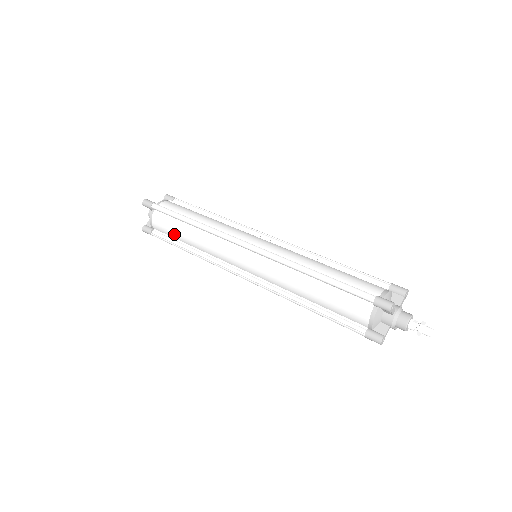
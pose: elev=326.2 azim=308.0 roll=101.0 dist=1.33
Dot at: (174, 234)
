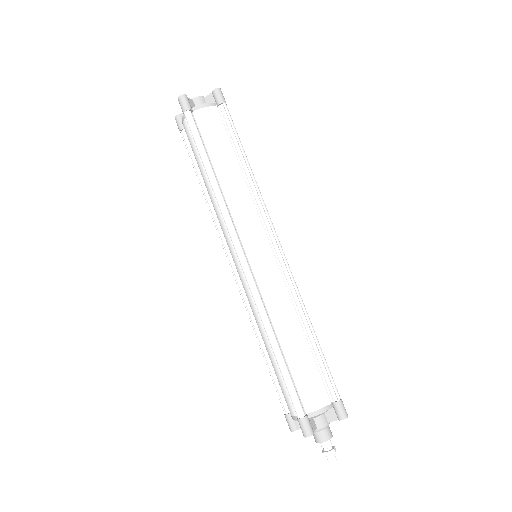
Dot at: occluded
